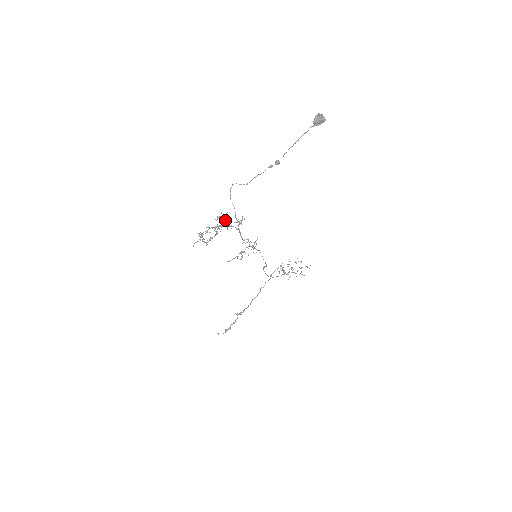
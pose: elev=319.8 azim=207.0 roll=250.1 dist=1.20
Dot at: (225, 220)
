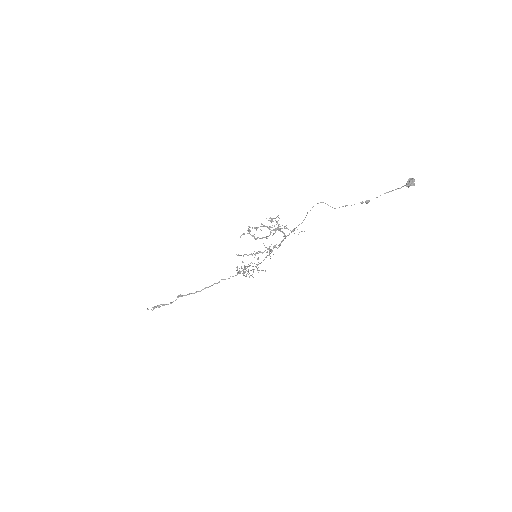
Dot at: (285, 226)
